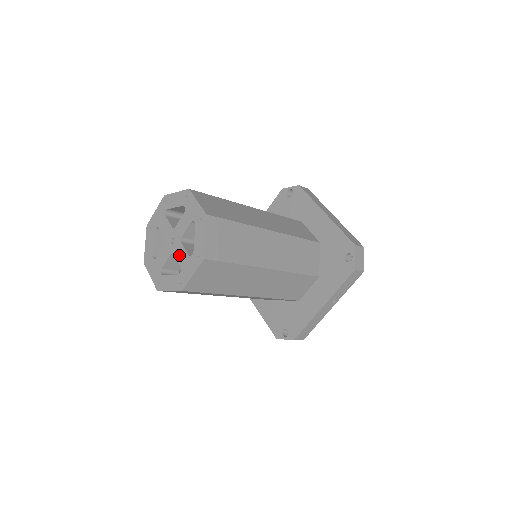
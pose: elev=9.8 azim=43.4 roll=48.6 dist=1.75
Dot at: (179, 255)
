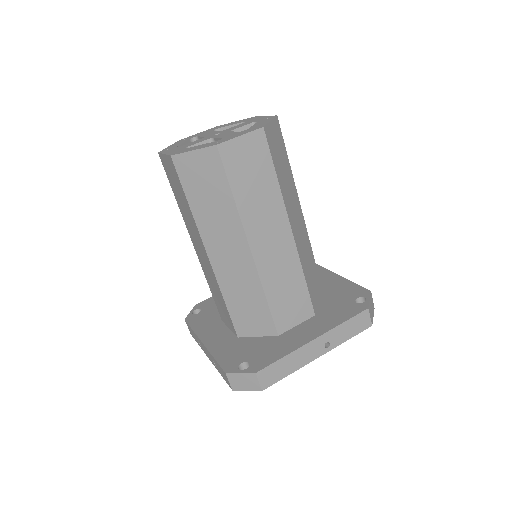
Dot at: (223, 135)
